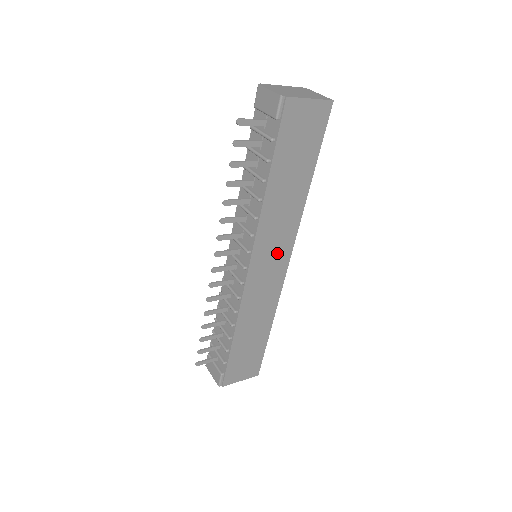
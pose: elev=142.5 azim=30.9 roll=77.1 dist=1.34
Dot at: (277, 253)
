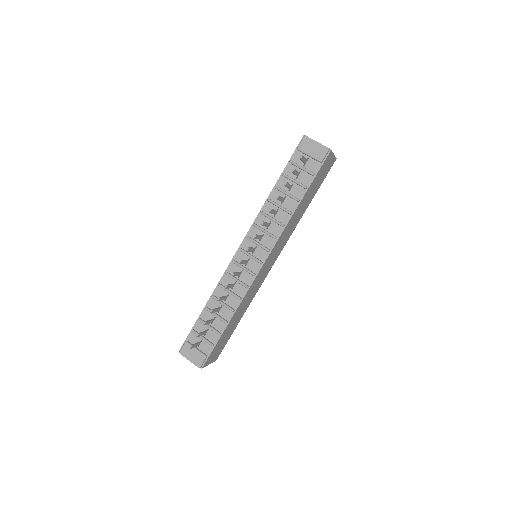
Dot at: (275, 255)
